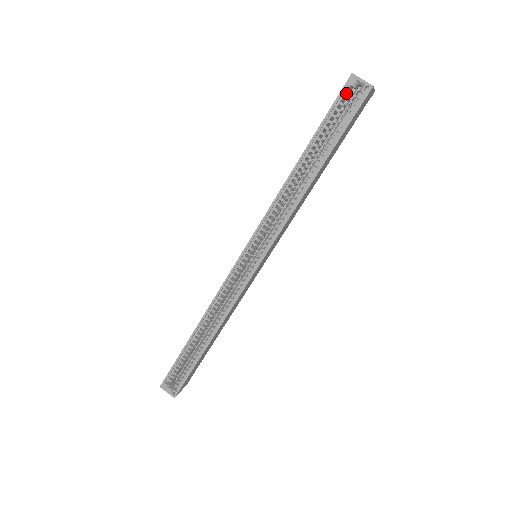
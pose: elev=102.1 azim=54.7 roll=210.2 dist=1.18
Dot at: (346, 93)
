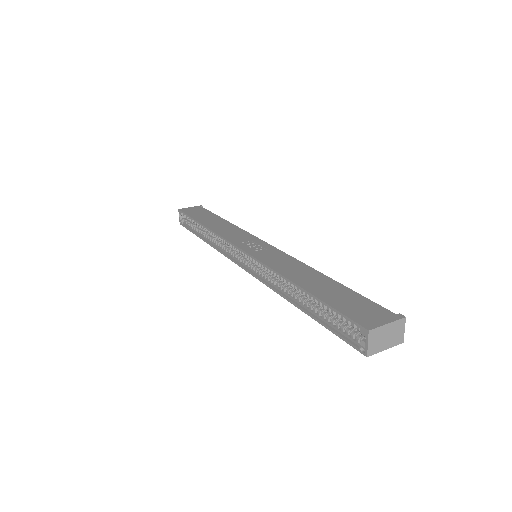
Dot at: occluded
